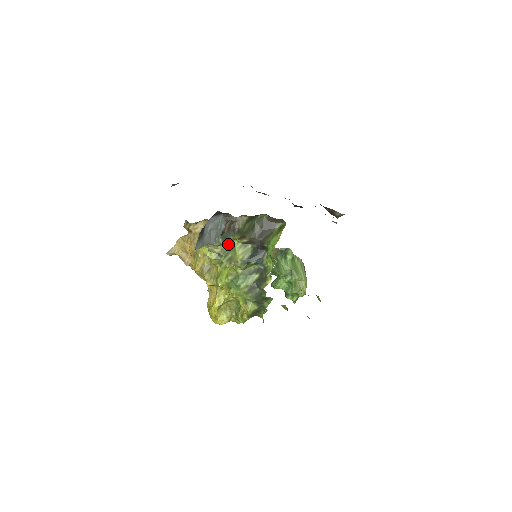
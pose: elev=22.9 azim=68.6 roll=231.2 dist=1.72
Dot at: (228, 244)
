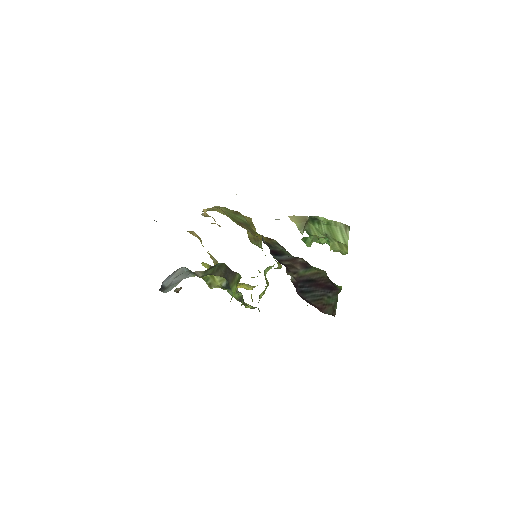
Dot at: occluded
